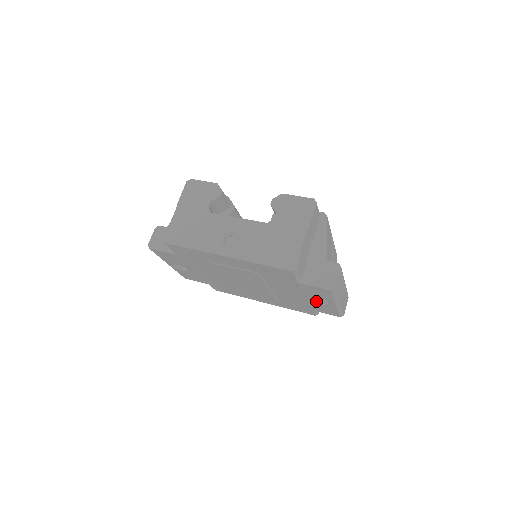
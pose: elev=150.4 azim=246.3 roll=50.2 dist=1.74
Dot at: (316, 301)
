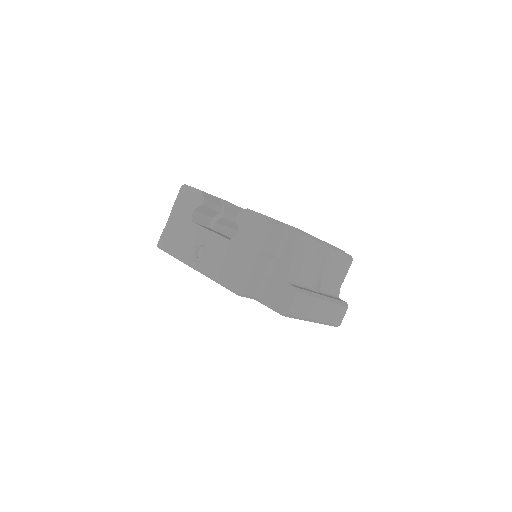
Dot at: occluded
